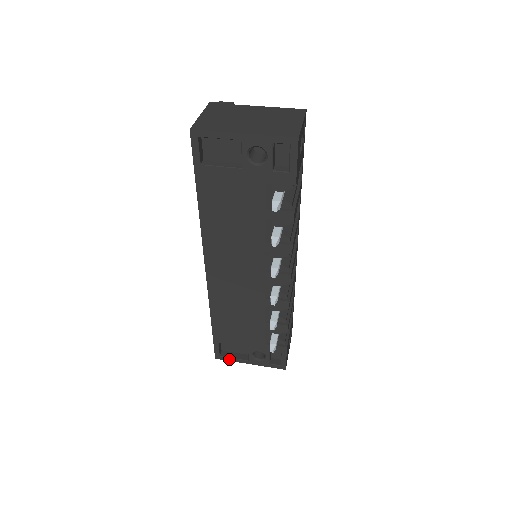
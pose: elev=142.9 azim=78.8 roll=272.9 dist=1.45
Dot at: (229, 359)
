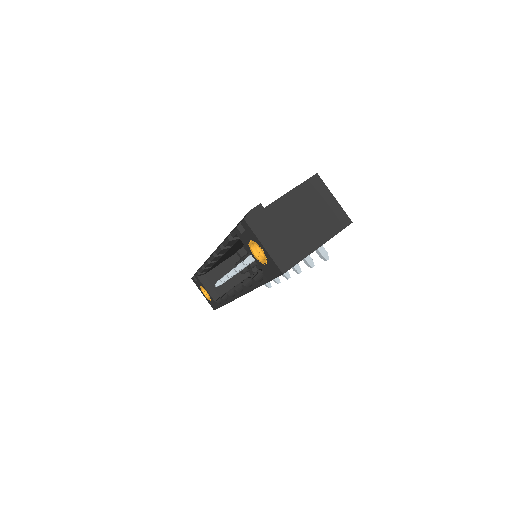
Dot at: occluded
